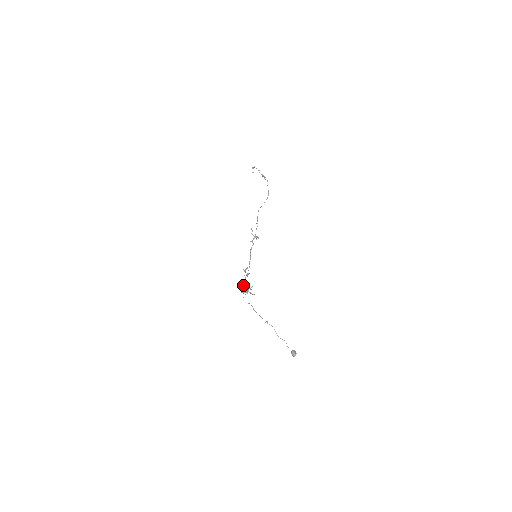
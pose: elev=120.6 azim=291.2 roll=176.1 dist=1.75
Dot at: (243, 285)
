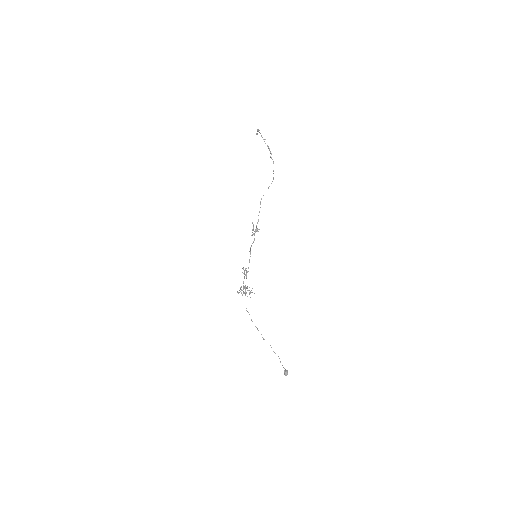
Dot at: occluded
